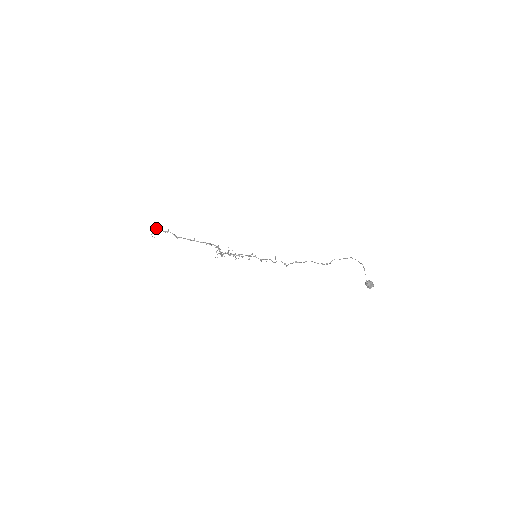
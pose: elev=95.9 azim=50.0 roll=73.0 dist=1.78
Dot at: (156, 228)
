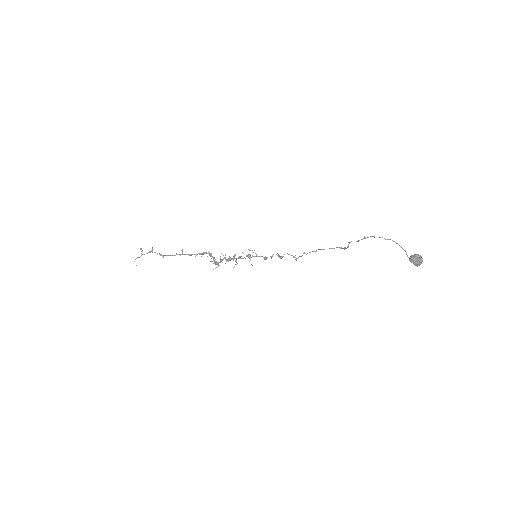
Dot at: (141, 249)
